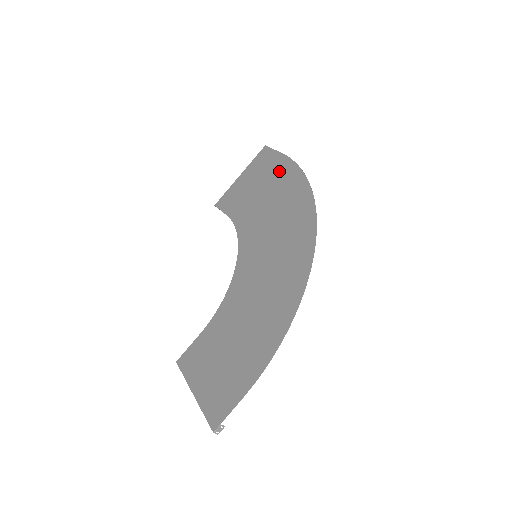
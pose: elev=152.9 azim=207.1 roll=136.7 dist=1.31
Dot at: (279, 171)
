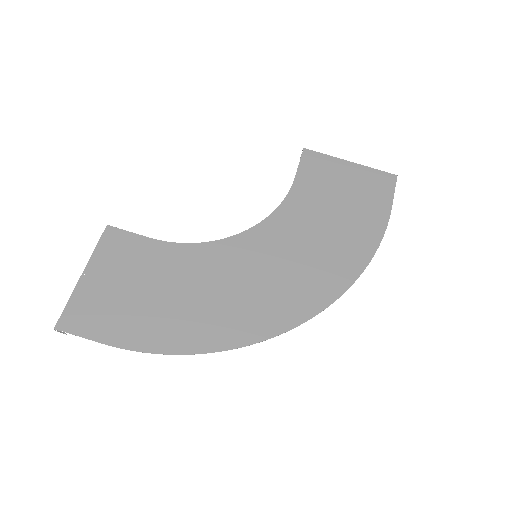
Dot at: (367, 220)
